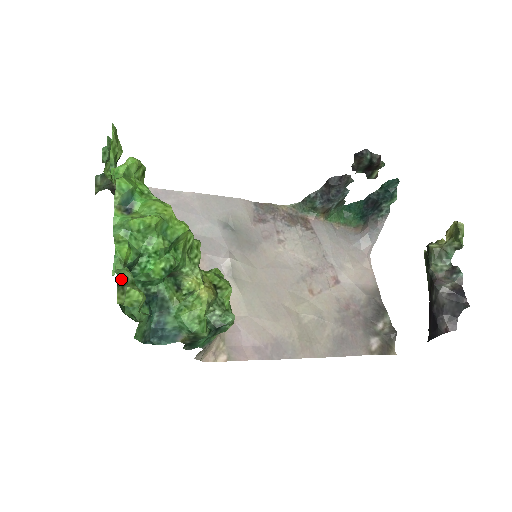
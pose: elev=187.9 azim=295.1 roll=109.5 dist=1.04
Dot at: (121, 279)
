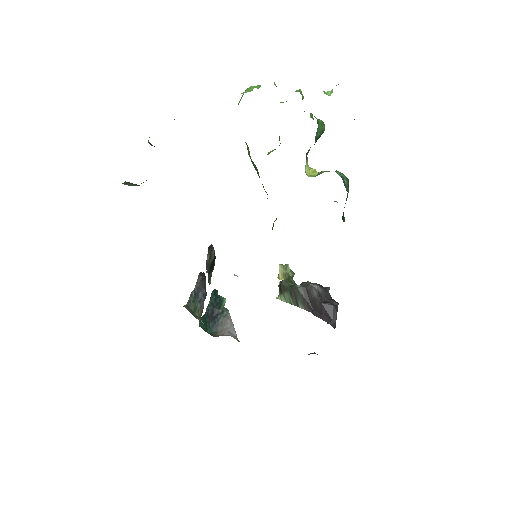
Dot at: occluded
